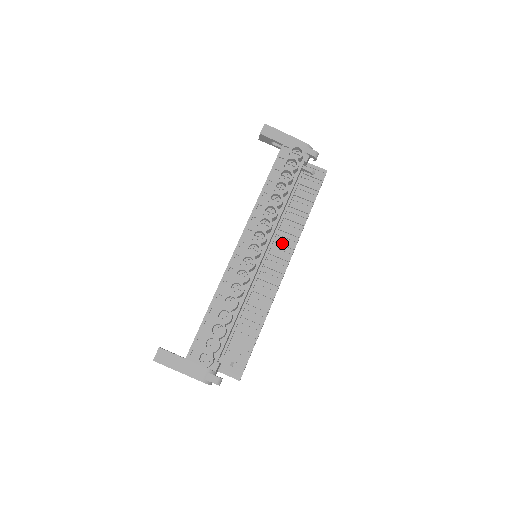
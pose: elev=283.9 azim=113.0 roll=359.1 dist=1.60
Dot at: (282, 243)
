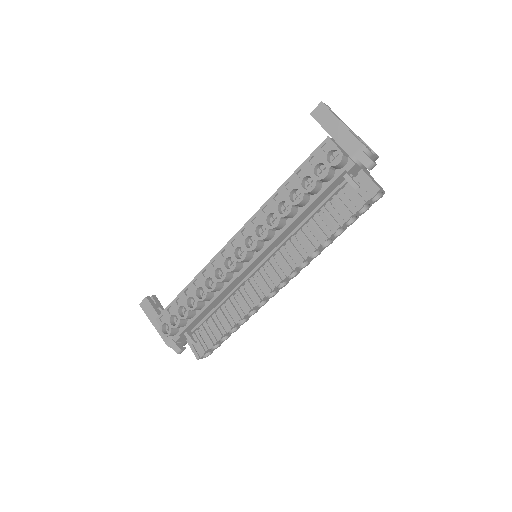
Dot at: (287, 255)
